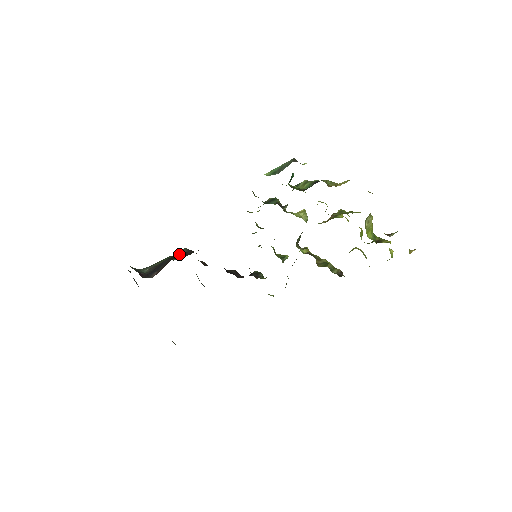
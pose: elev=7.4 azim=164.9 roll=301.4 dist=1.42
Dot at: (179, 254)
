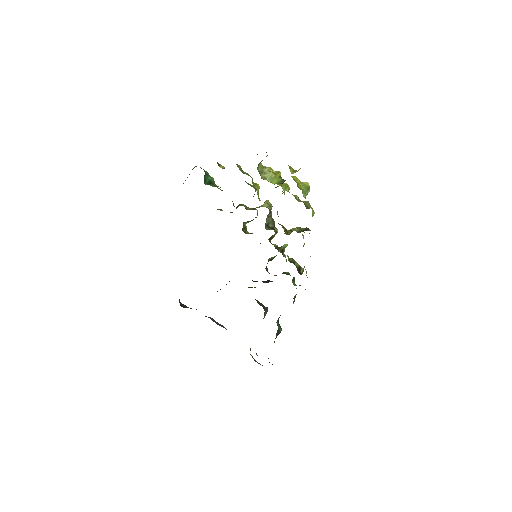
Dot at: occluded
